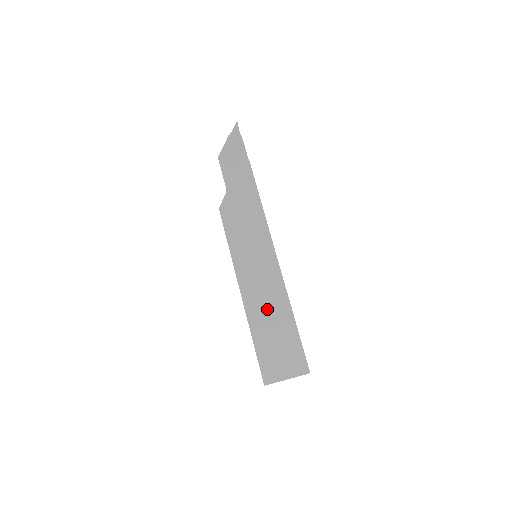
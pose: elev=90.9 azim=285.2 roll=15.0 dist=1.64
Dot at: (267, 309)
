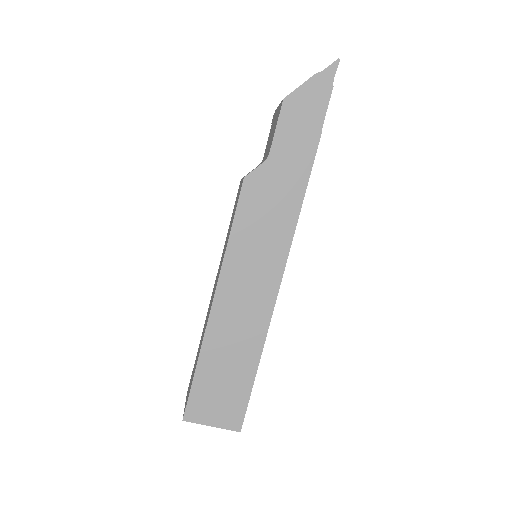
Dot at: (233, 340)
